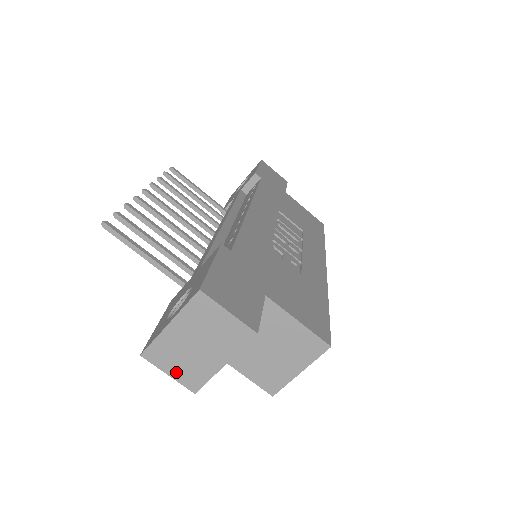
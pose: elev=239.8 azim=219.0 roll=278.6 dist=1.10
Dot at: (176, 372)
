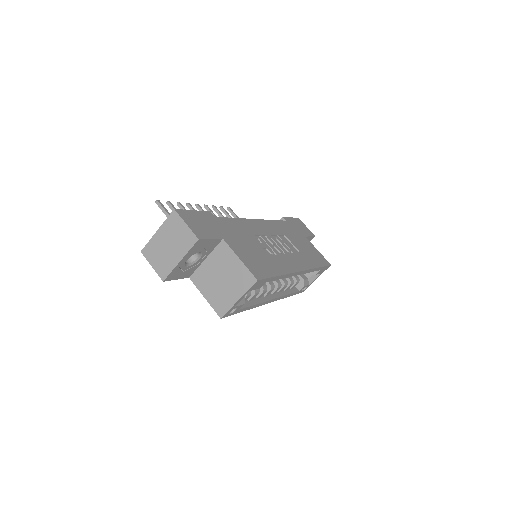
Dot at: (156, 265)
